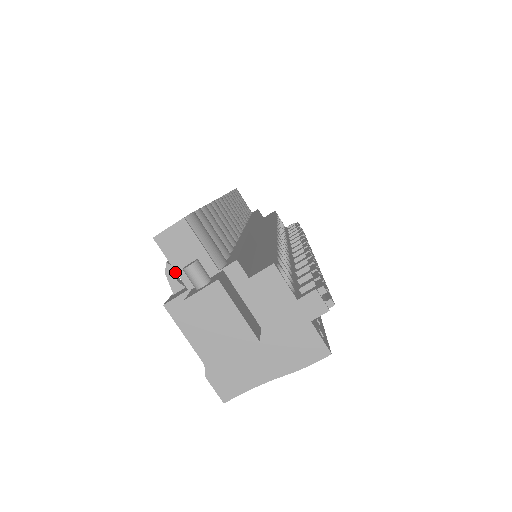
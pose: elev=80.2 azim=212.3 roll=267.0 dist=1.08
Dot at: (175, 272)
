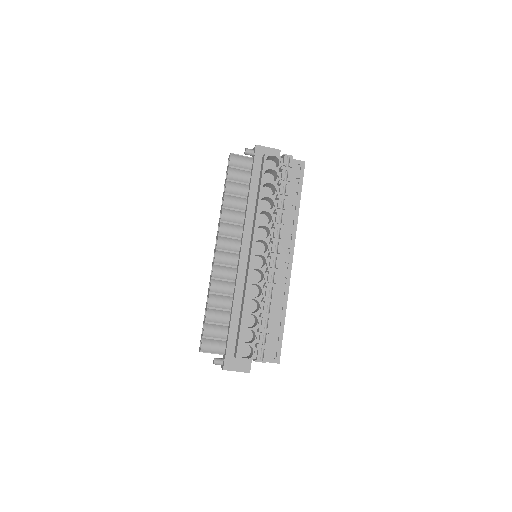
Dot at: occluded
